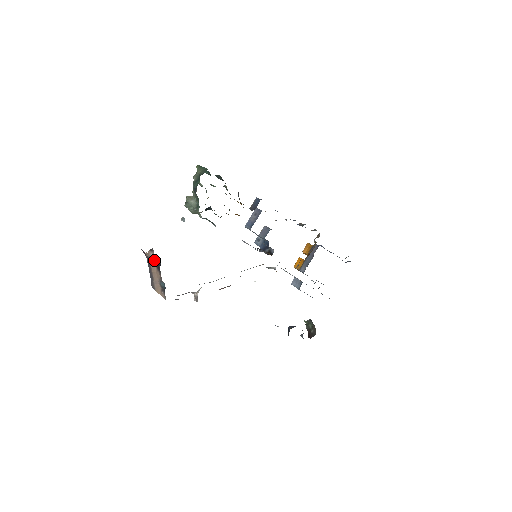
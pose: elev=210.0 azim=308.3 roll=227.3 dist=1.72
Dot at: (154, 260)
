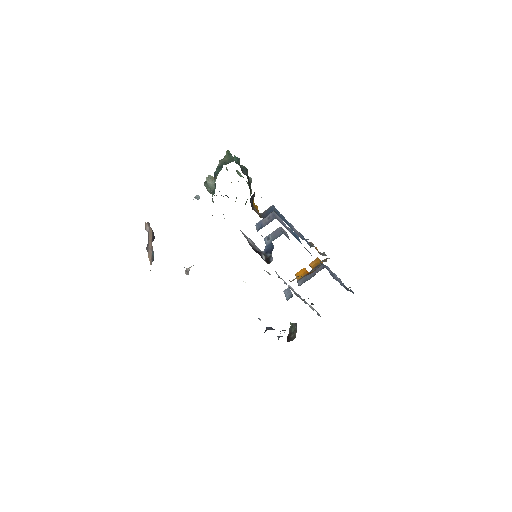
Dot at: (152, 230)
